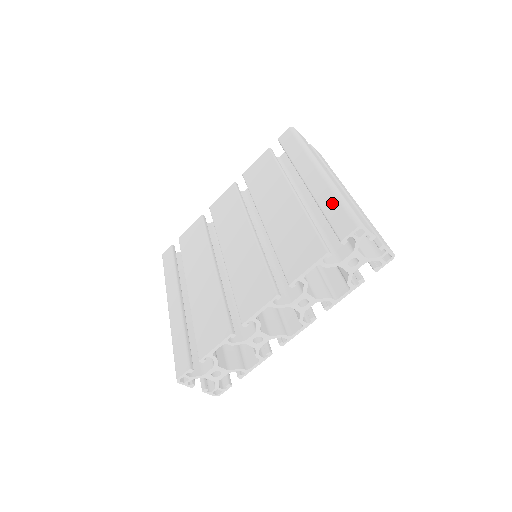
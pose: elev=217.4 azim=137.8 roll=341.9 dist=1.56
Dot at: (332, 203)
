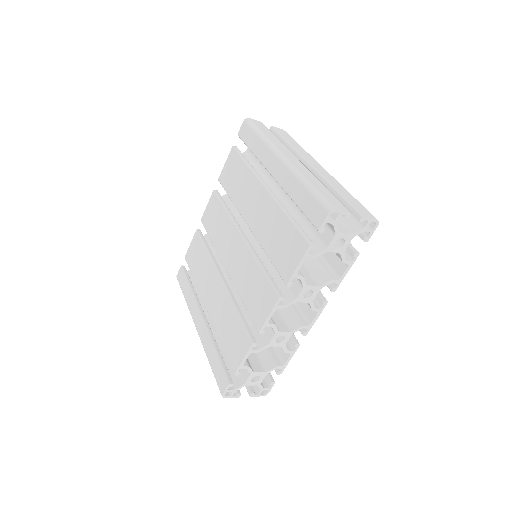
Dot at: (301, 192)
